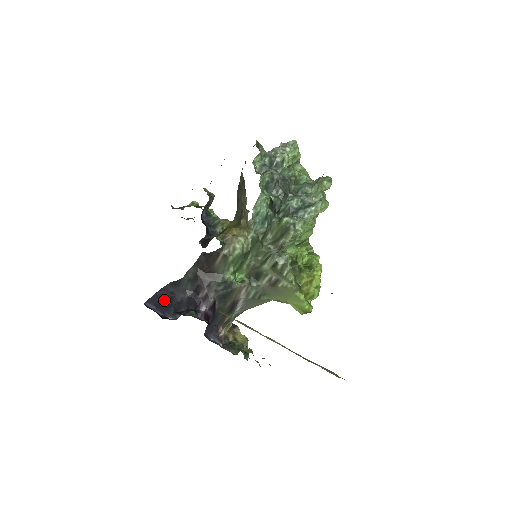
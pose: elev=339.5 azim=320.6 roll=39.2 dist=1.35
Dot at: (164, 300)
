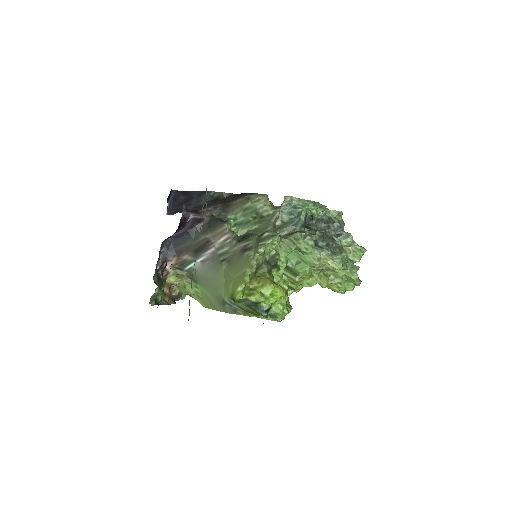
Dot at: (183, 198)
